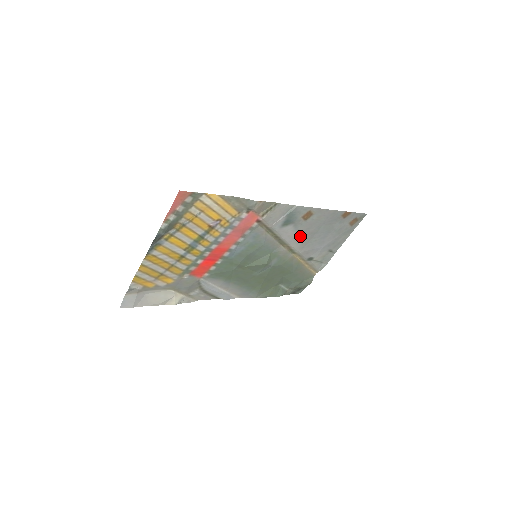
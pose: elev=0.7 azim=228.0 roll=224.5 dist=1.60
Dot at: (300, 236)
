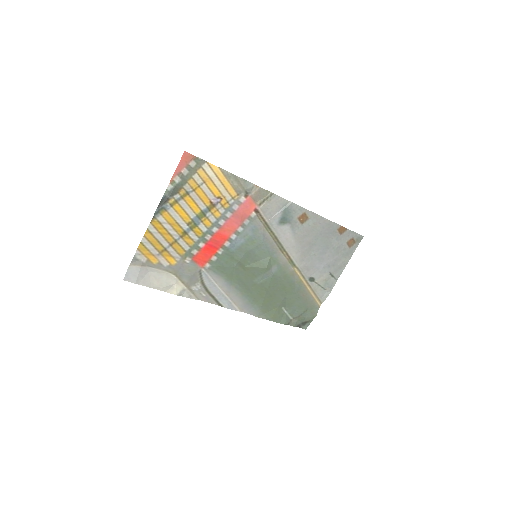
Dot at: (298, 243)
